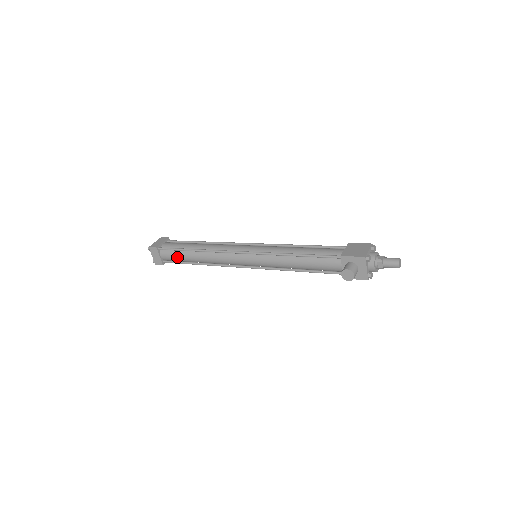
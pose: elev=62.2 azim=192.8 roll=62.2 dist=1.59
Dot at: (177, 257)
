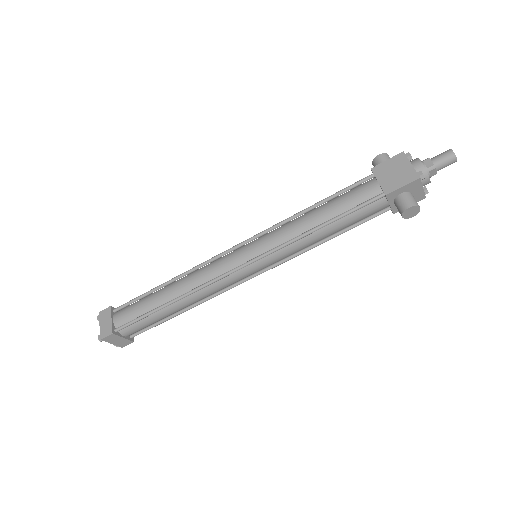
Dot at: (149, 324)
